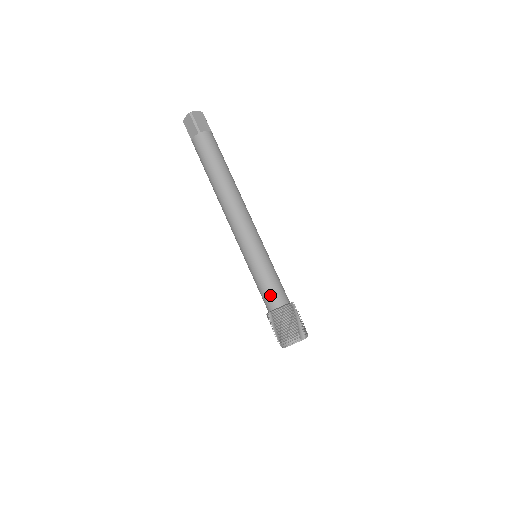
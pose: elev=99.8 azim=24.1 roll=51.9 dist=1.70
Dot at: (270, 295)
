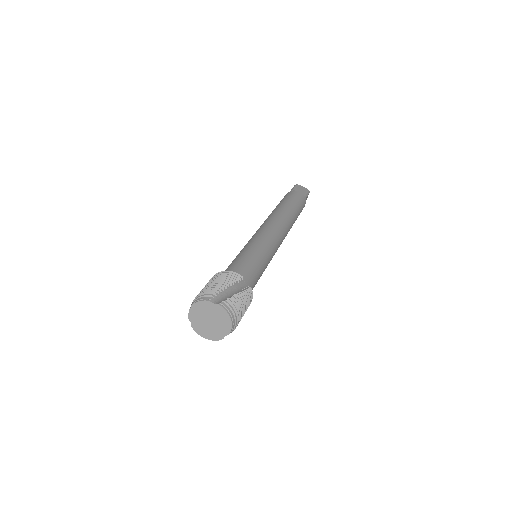
Dot at: (228, 268)
